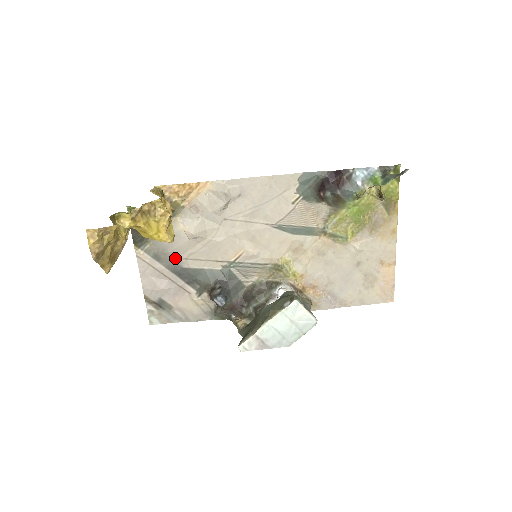
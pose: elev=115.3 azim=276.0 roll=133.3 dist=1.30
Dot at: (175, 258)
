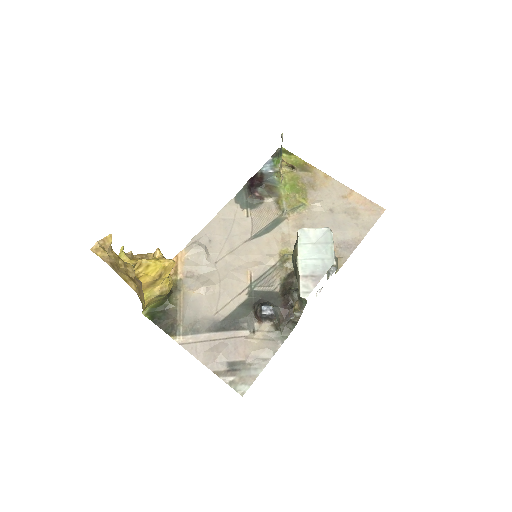
Dot at: (208, 319)
